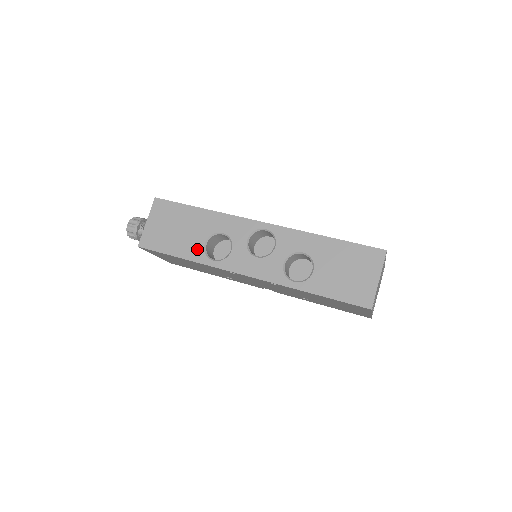
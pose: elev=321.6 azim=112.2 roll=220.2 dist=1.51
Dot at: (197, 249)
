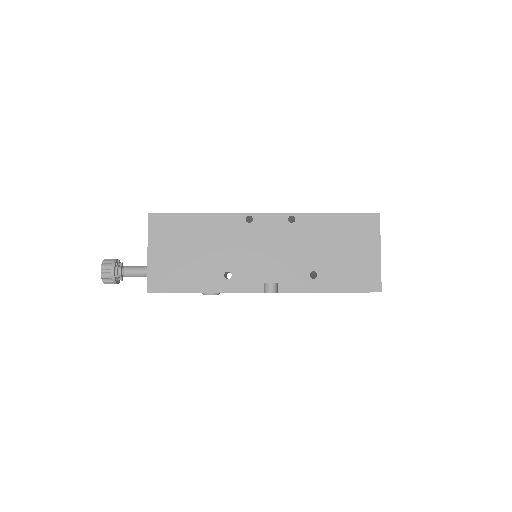
Dot at: occluded
